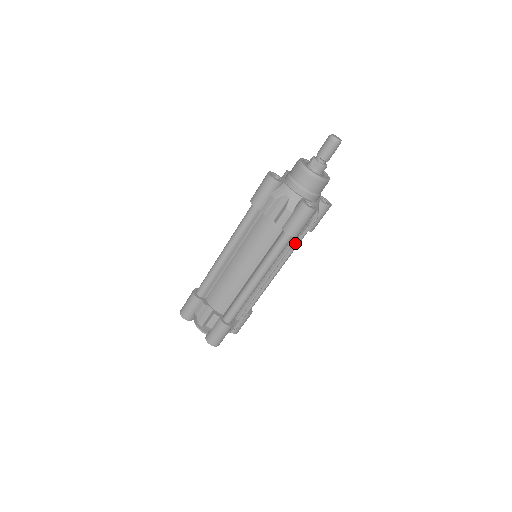
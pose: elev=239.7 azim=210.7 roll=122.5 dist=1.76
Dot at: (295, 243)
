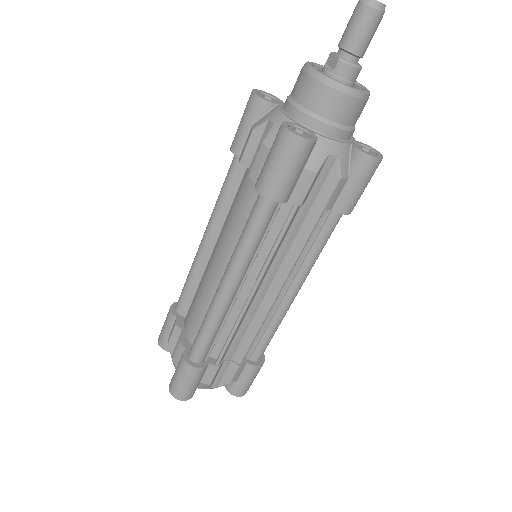
Dot at: (305, 230)
